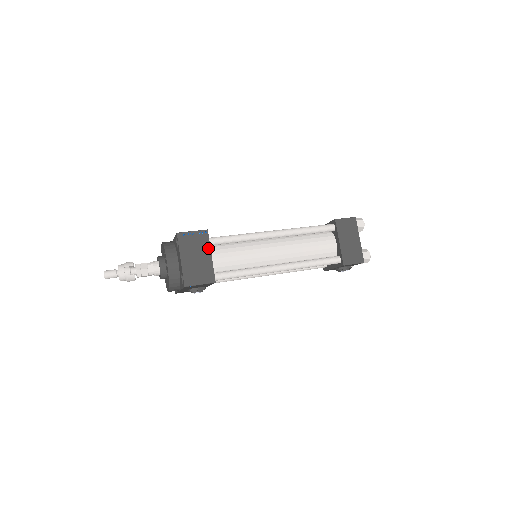
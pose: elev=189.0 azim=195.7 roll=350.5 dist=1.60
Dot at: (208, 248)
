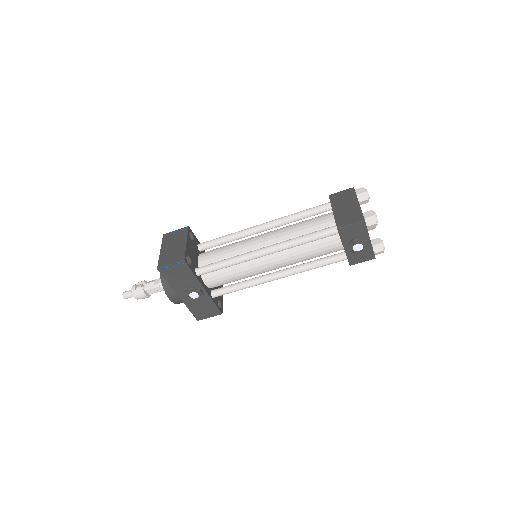
Dot at: (185, 238)
